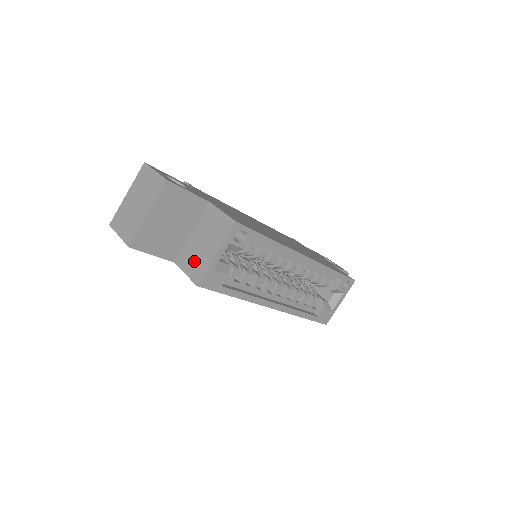
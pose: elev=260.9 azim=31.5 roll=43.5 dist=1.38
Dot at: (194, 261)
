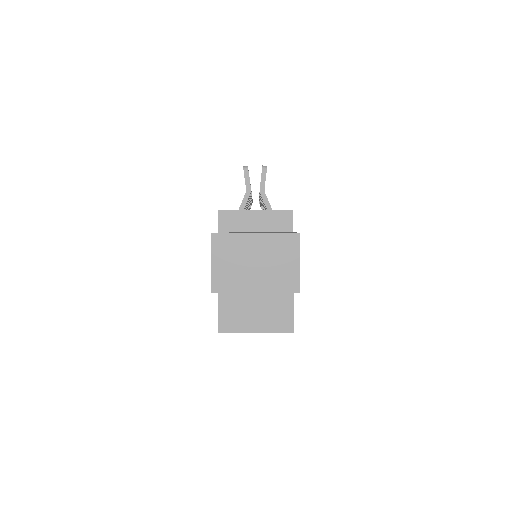
Dot at: (235, 311)
